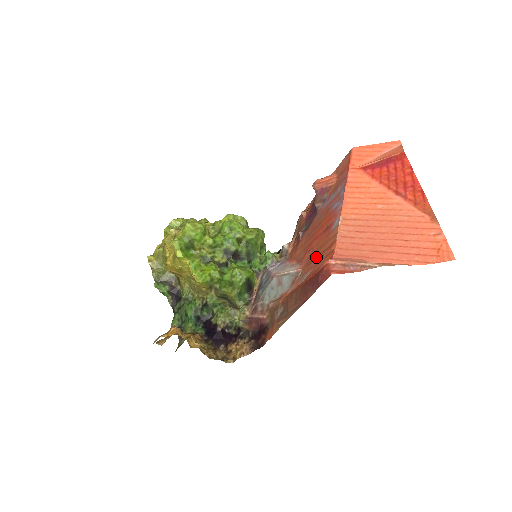
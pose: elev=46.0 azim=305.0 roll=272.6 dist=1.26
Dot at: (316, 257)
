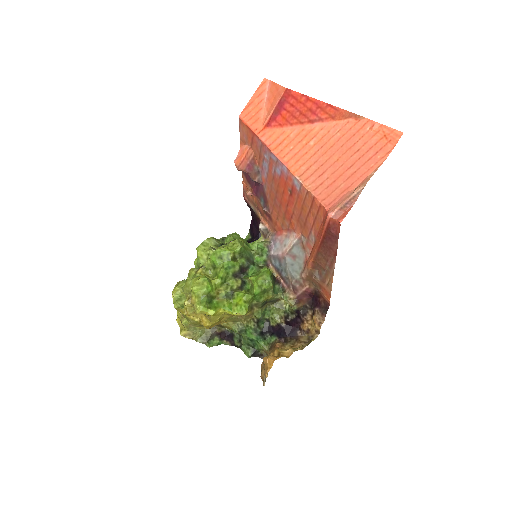
Dot at: (307, 218)
